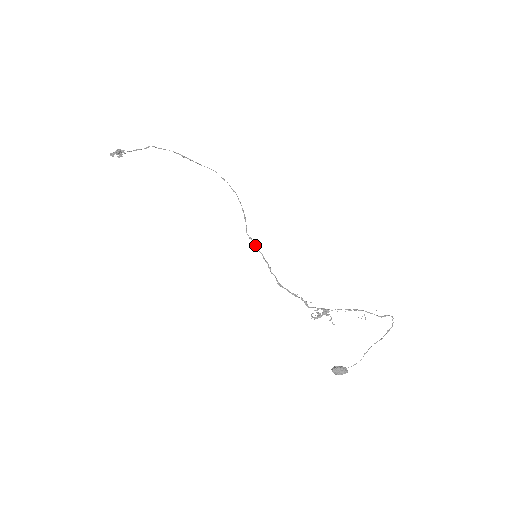
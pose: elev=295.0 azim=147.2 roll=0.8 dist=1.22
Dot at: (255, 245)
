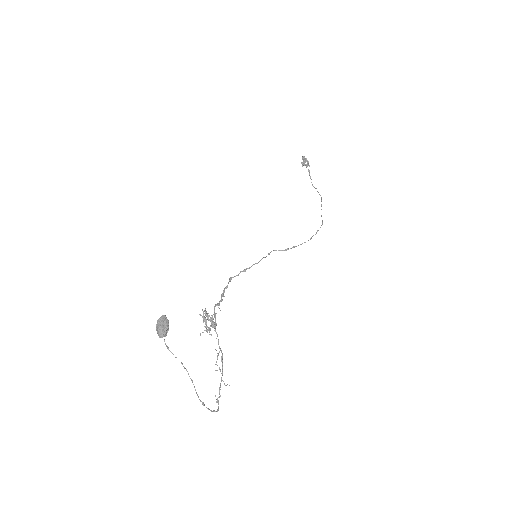
Dot at: (265, 257)
